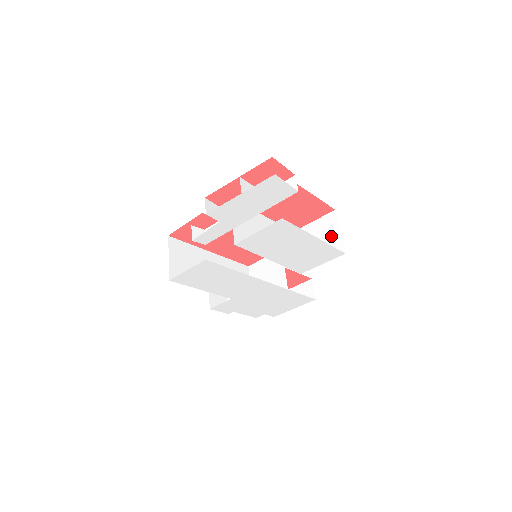
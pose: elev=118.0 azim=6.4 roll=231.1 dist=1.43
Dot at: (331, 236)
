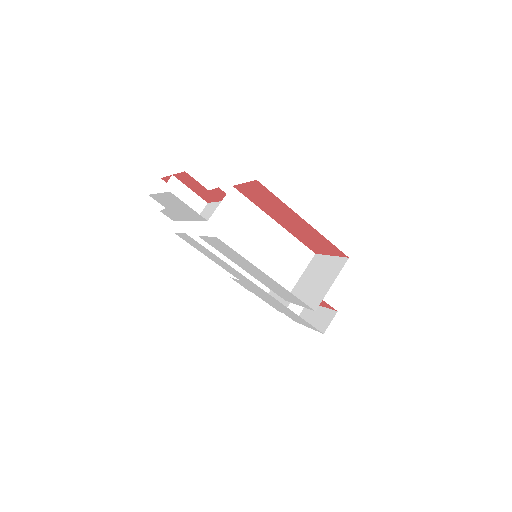
Dot at: (324, 283)
